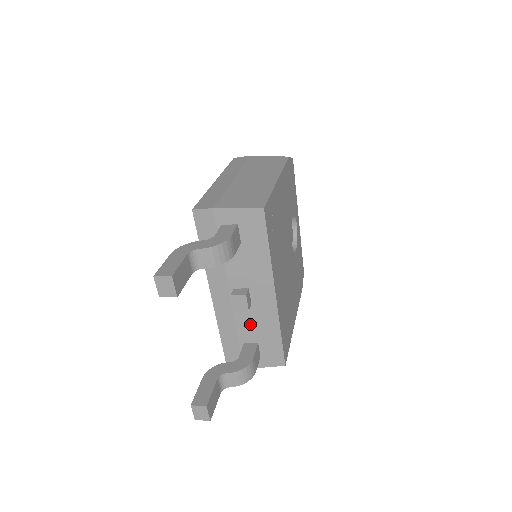
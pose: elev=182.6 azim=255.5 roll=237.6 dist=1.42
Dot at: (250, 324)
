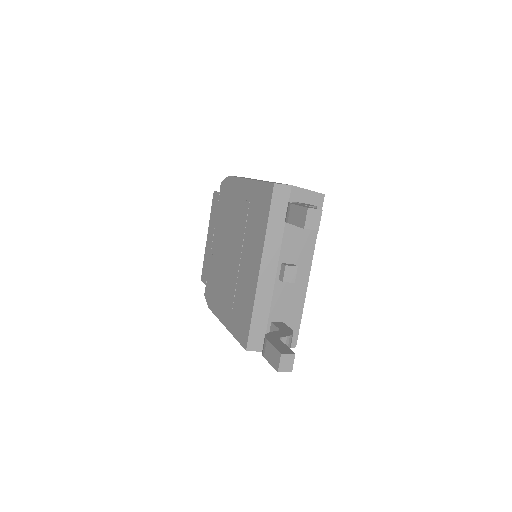
Dot at: (283, 301)
